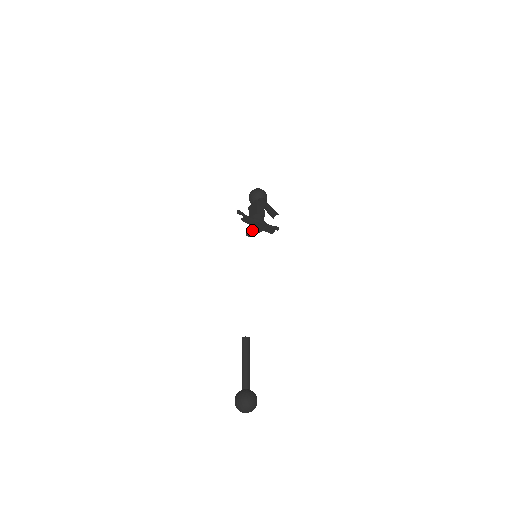
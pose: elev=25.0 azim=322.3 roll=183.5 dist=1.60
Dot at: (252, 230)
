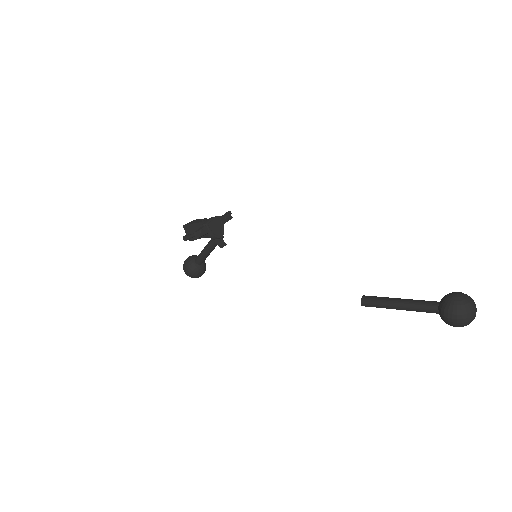
Dot at: (217, 236)
